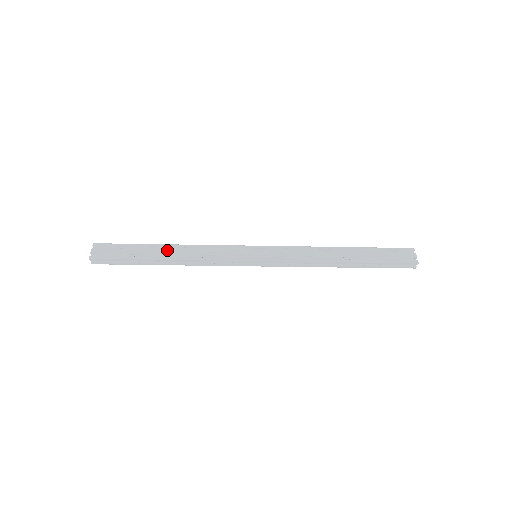
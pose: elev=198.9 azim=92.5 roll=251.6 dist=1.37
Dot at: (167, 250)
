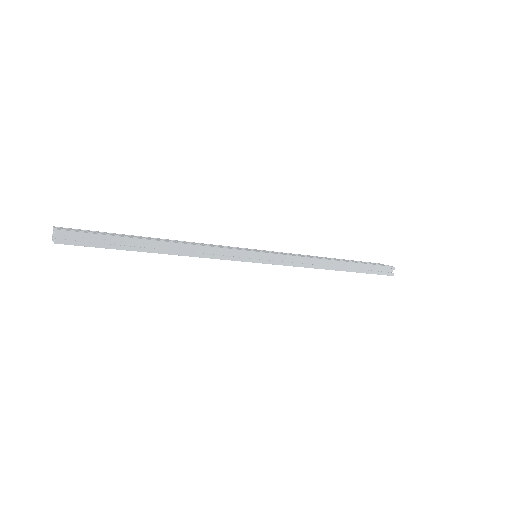
Dot at: (158, 239)
